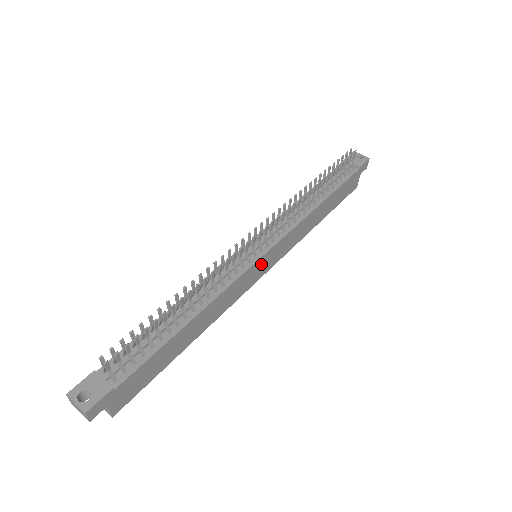
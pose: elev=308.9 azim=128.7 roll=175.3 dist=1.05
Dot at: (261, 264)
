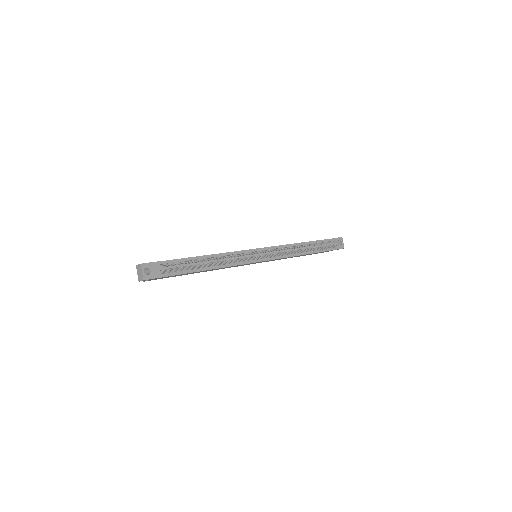
Dot at: occluded
